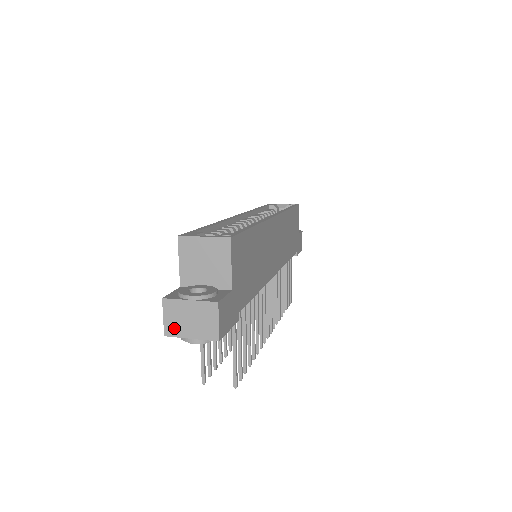
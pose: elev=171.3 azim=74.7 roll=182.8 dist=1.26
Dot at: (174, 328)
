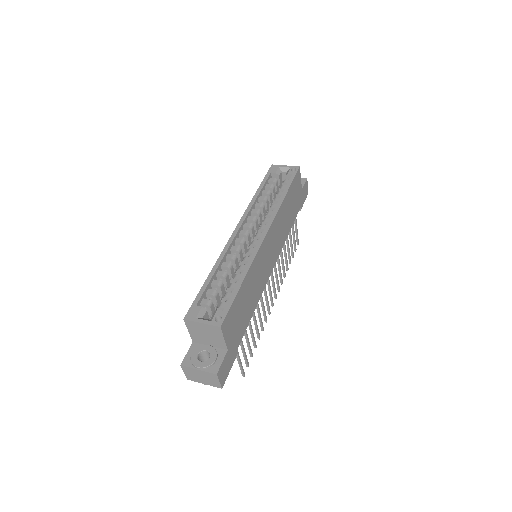
Dot at: (192, 378)
